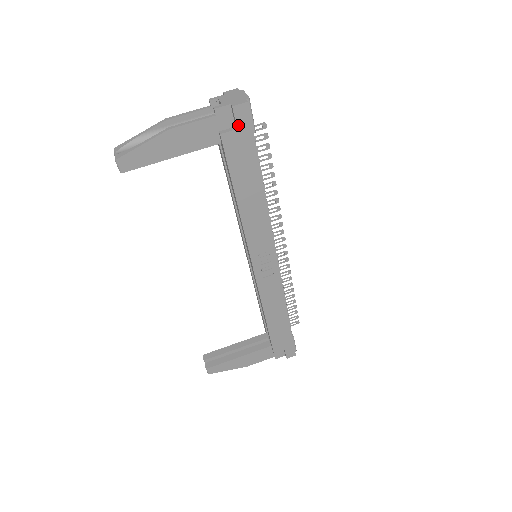
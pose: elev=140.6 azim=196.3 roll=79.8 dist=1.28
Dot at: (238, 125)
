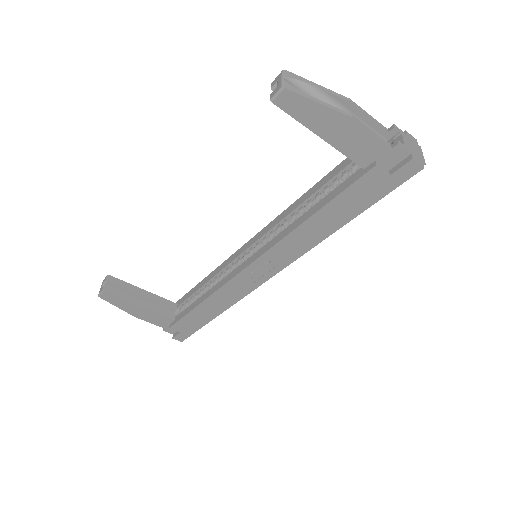
Dot at: (395, 174)
